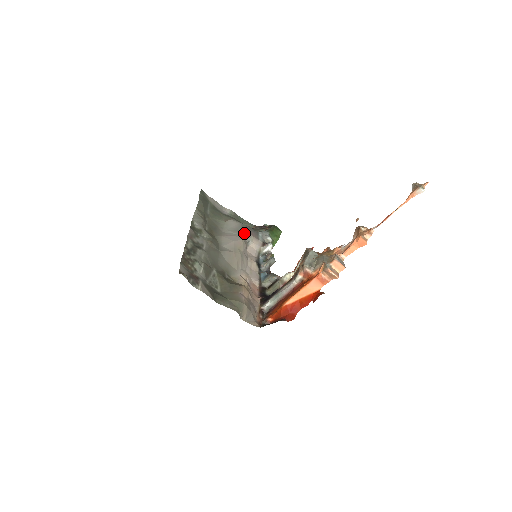
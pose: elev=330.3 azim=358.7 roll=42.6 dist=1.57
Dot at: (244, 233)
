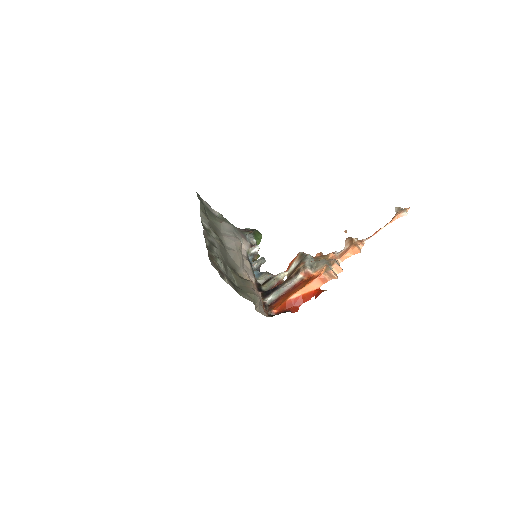
Dot at: (237, 235)
